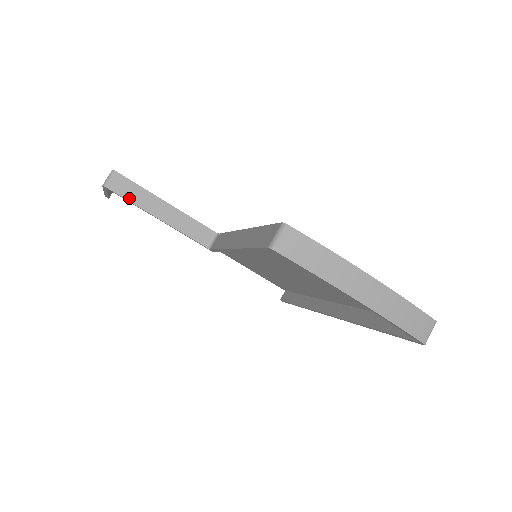
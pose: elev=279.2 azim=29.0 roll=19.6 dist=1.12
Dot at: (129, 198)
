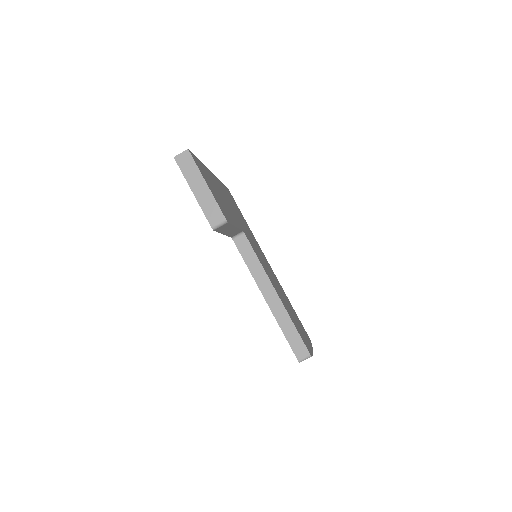
Dot at: (220, 231)
